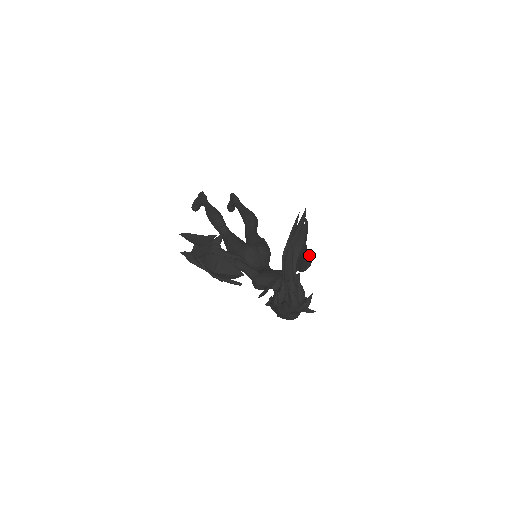
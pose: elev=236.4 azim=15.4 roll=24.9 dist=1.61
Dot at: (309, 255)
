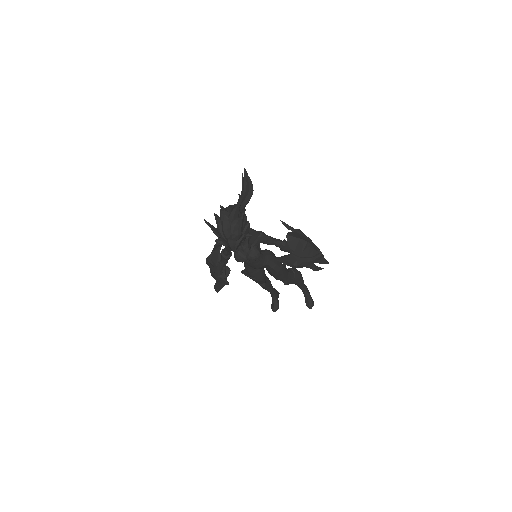
Dot at: (304, 239)
